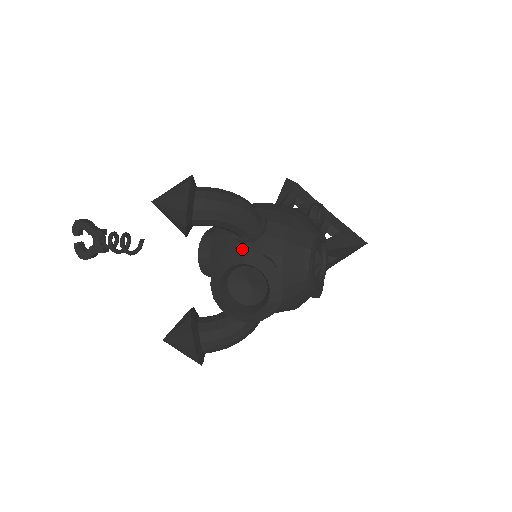
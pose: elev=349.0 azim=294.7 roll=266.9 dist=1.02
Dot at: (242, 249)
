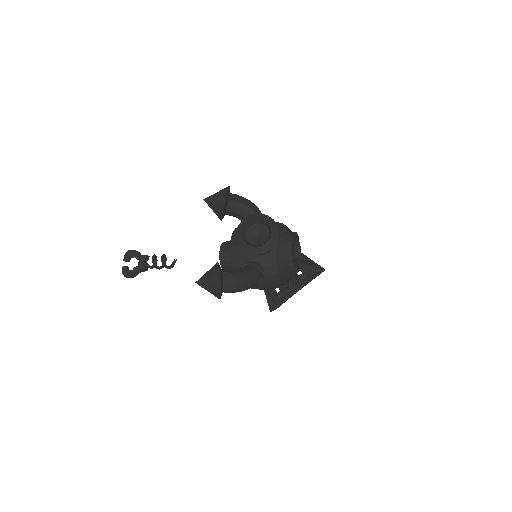
Dot at: occluded
